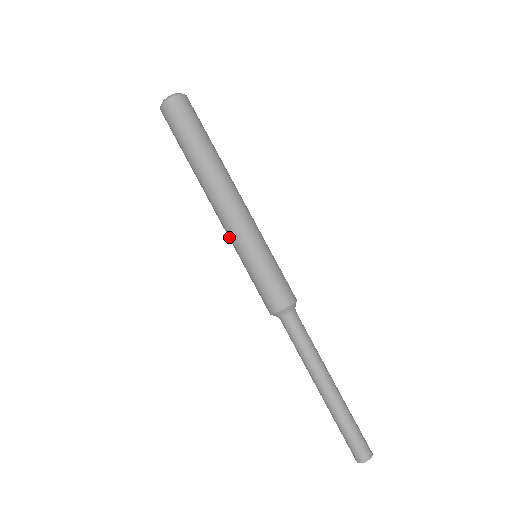
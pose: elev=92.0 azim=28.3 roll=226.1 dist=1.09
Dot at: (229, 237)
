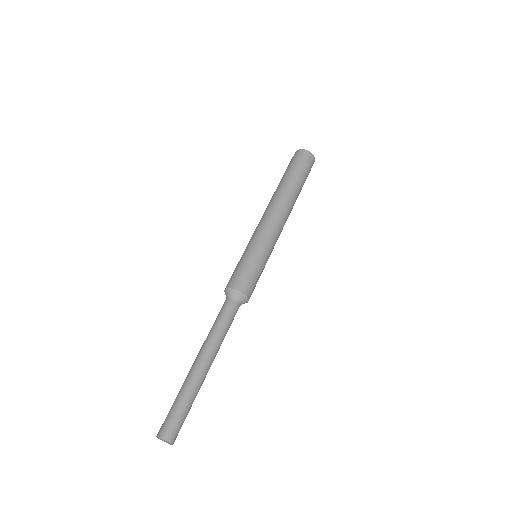
Dot at: (259, 229)
